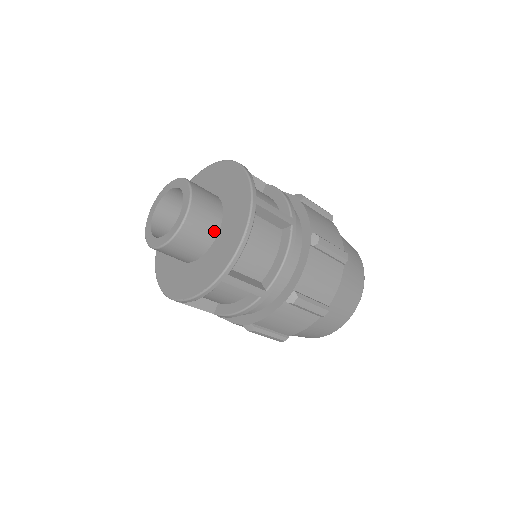
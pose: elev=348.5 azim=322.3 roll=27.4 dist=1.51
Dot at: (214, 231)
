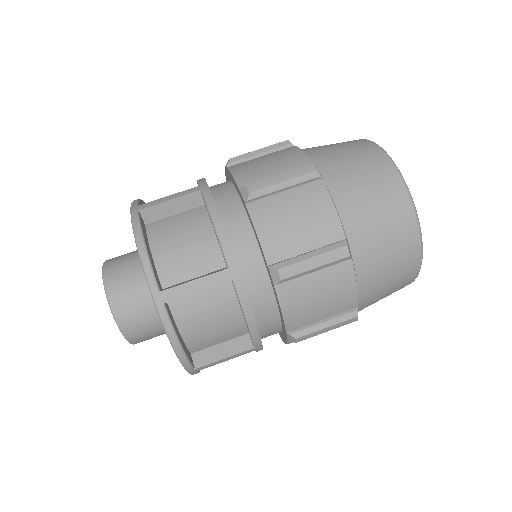
Dot at: occluded
